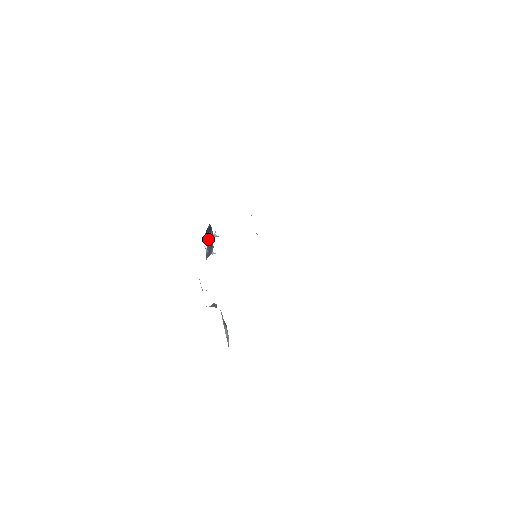
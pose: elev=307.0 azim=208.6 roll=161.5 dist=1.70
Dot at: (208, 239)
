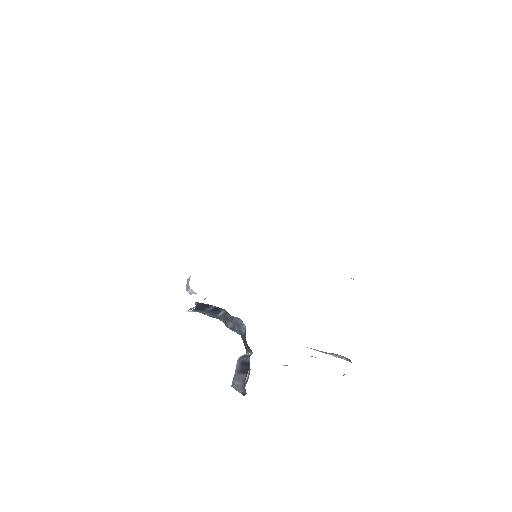
Dot at: (209, 313)
